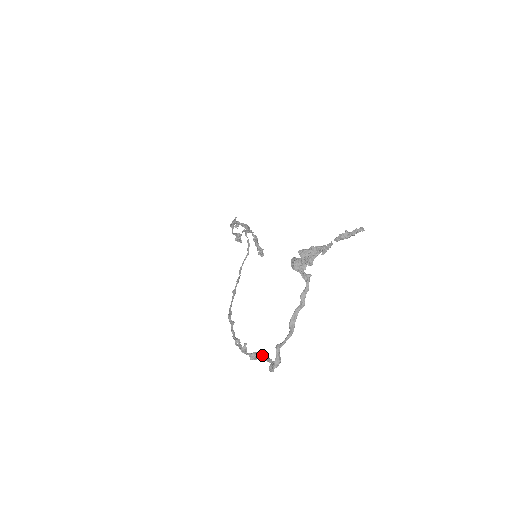
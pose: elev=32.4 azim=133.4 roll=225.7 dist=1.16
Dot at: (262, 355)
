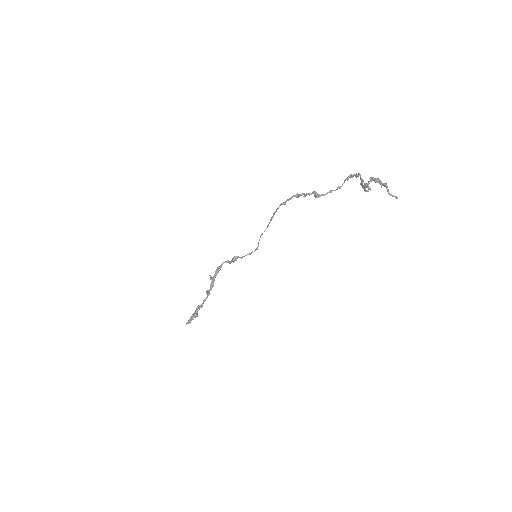
Dot at: (322, 195)
